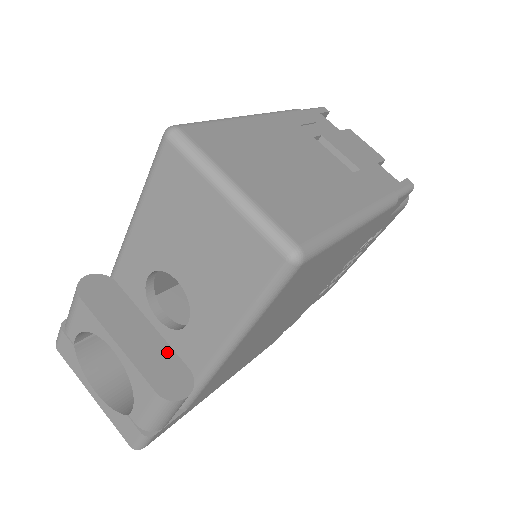
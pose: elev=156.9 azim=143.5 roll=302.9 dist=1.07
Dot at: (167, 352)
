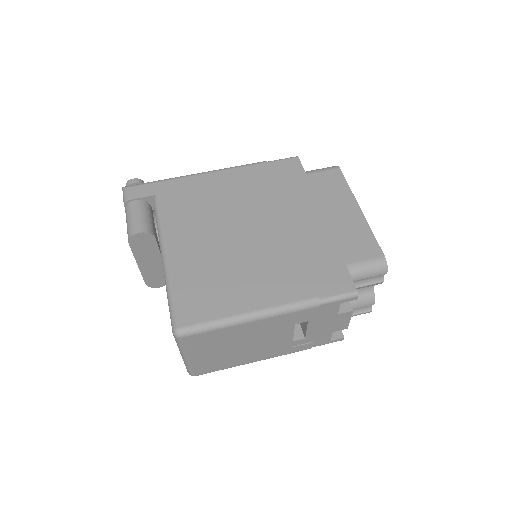
Dot at: (162, 272)
